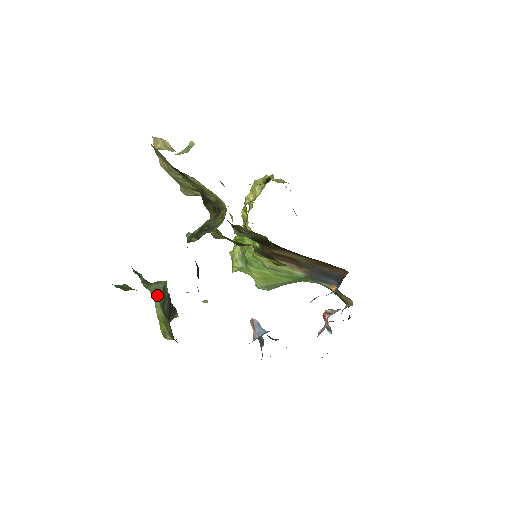
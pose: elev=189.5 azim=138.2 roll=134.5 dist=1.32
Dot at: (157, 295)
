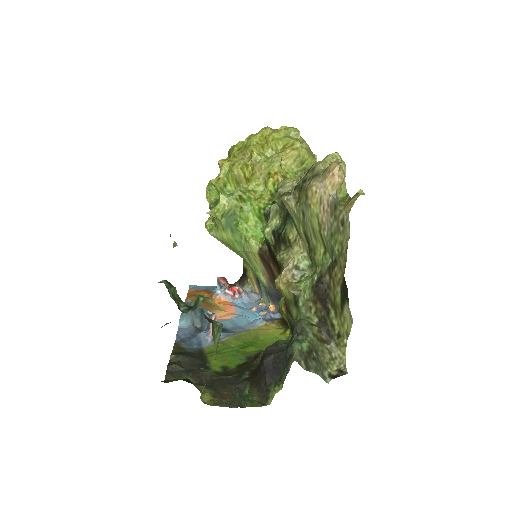
Dot at: occluded
